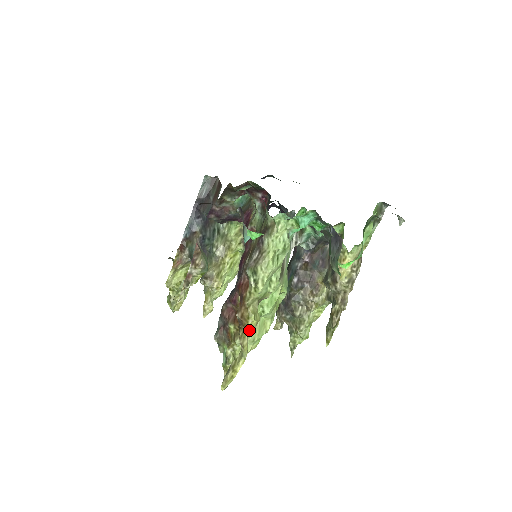
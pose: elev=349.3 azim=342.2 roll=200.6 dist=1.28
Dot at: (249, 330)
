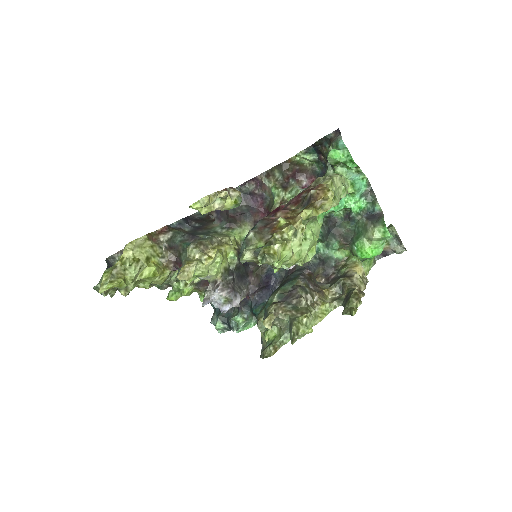
Dot at: occluded
